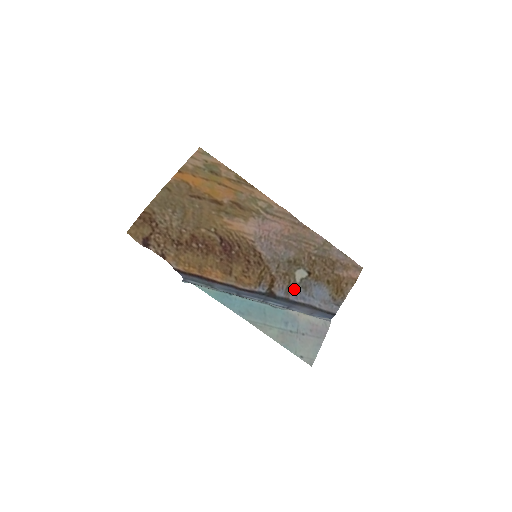
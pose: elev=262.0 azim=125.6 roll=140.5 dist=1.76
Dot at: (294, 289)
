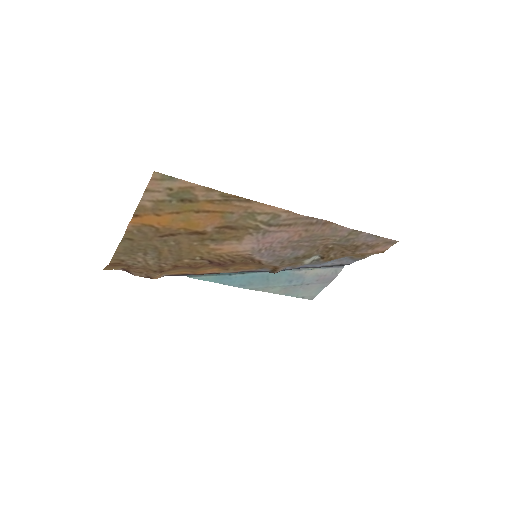
Dot at: occluded
